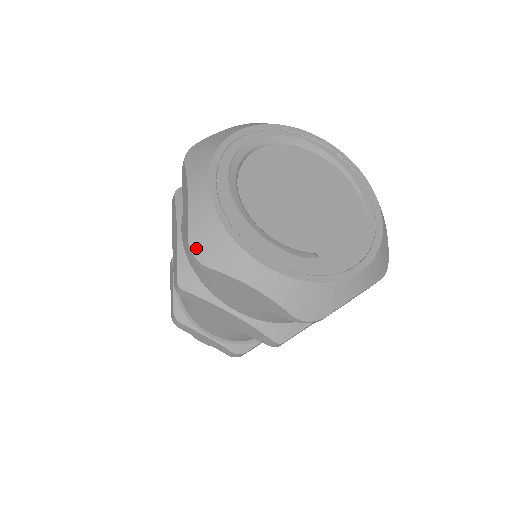
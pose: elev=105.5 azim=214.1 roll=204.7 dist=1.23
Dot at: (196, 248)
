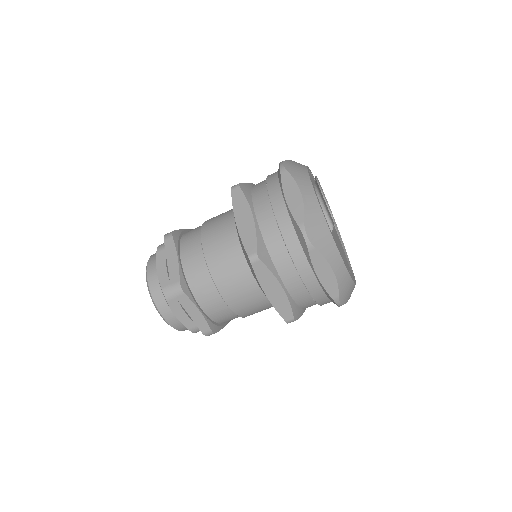
Dot at: (286, 164)
